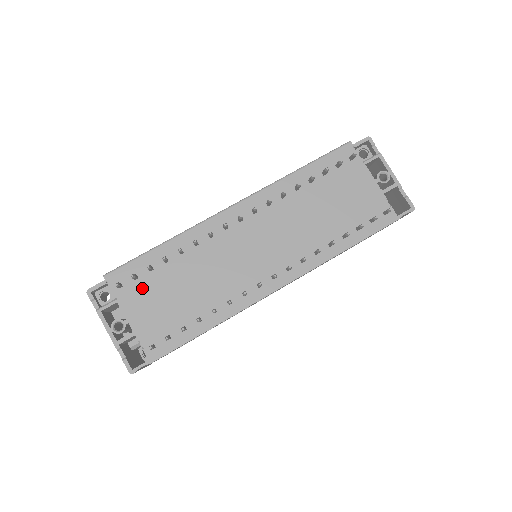
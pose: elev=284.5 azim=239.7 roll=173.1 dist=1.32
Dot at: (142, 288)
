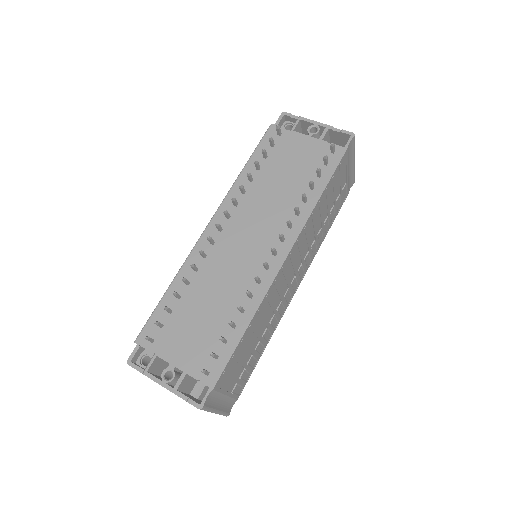
Dot at: (171, 331)
